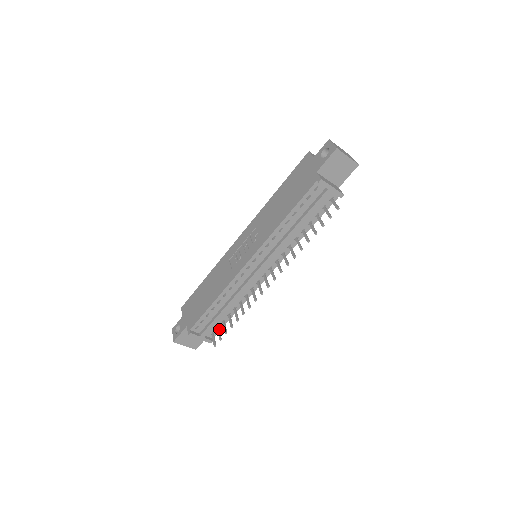
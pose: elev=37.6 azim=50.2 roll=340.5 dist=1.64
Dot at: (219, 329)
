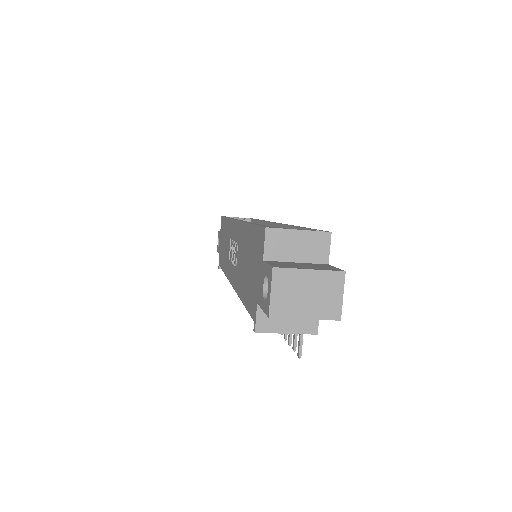
Dot at: occluded
